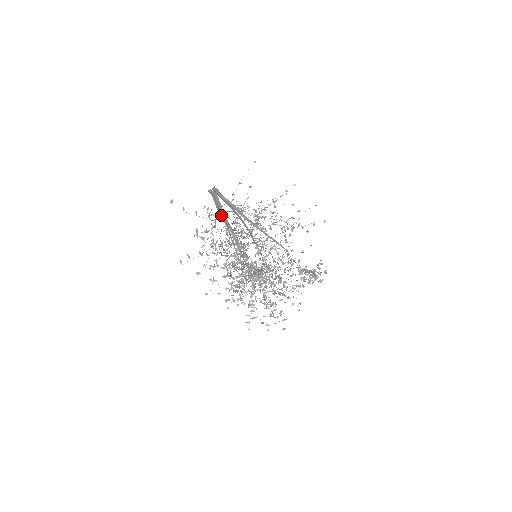
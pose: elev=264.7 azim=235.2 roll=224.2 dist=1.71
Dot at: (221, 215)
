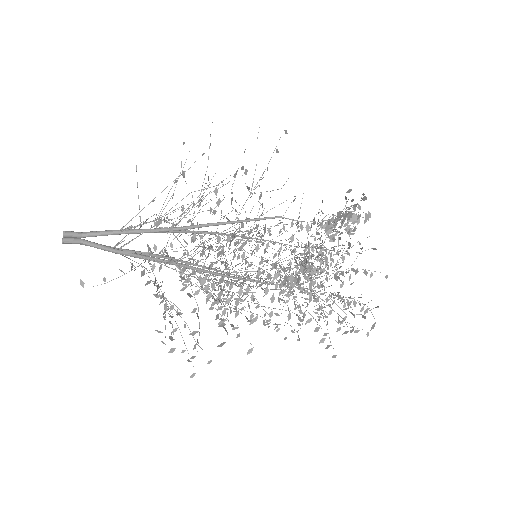
Dot at: occluded
